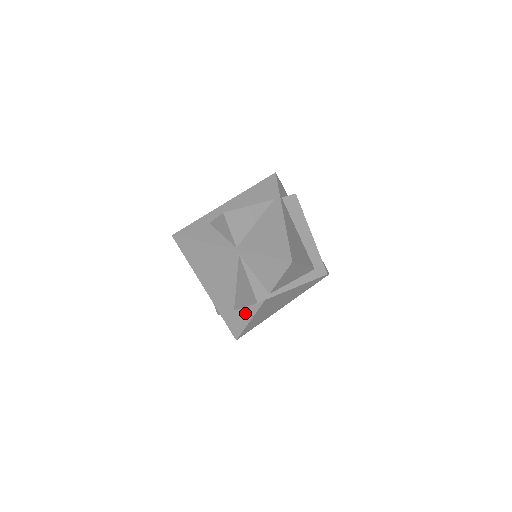
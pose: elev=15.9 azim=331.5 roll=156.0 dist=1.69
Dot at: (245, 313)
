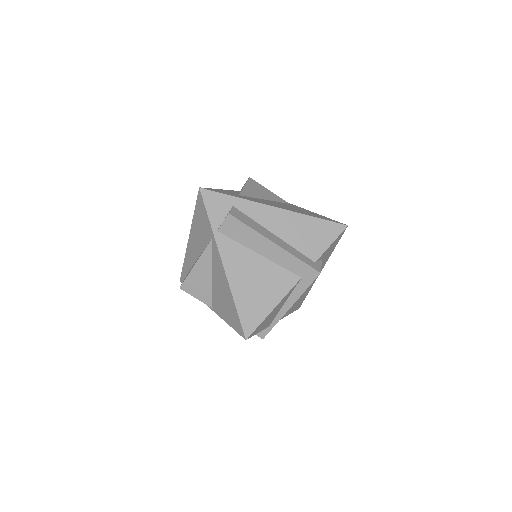
Dot at: occluded
